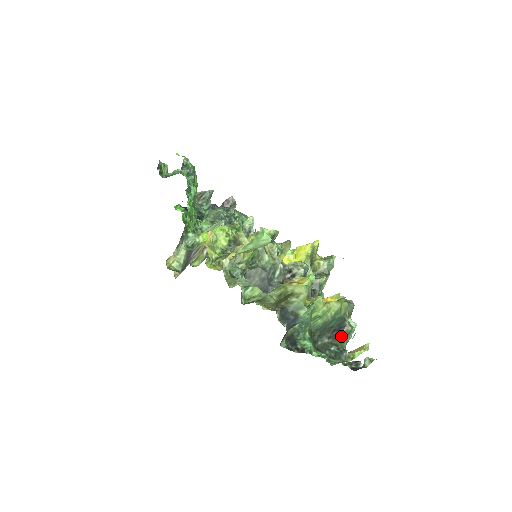
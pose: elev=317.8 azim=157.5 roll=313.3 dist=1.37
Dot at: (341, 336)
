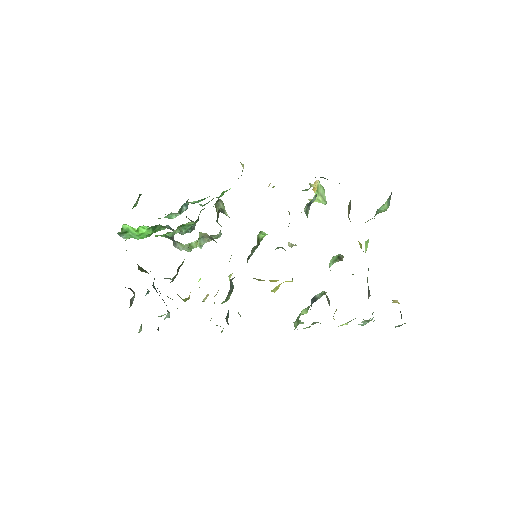
Dot at: occluded
